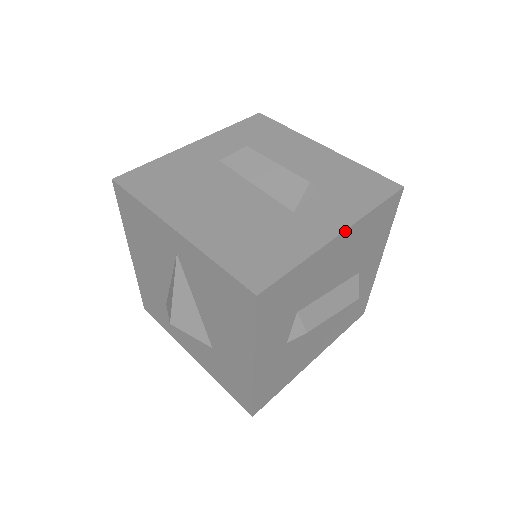
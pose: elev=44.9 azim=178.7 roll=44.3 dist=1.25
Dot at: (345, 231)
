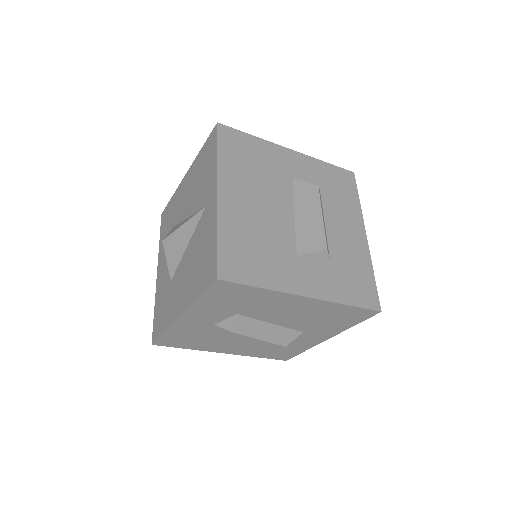
Dot at: (313, 298)
